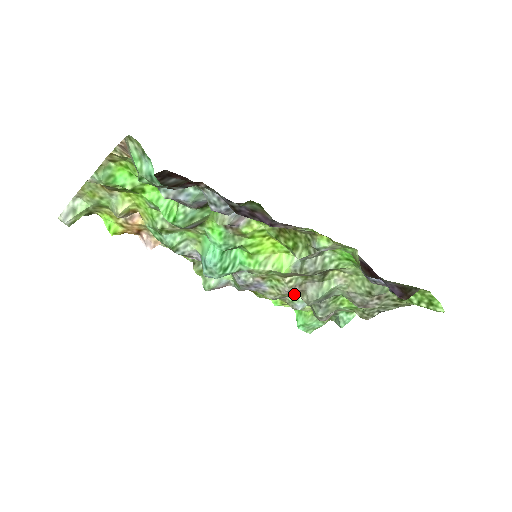
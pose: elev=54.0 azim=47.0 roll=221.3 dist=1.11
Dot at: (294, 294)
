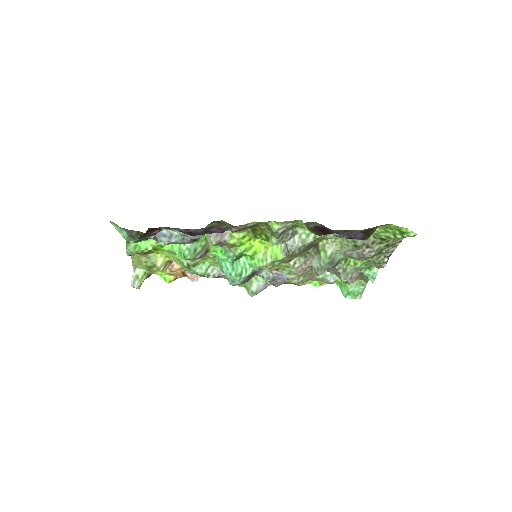
Dot at: occluded
